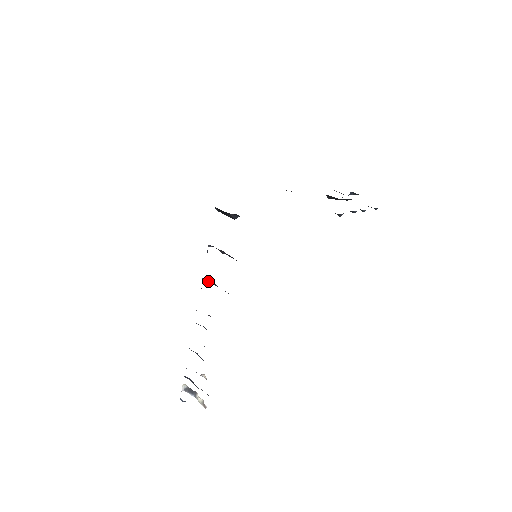
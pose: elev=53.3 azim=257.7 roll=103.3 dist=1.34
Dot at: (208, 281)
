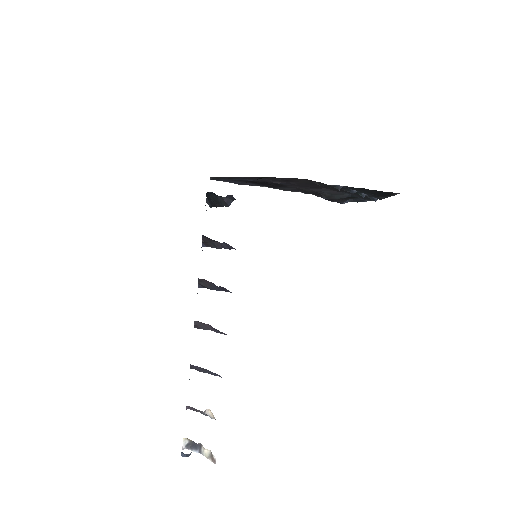
Dot at: (205, 284)
